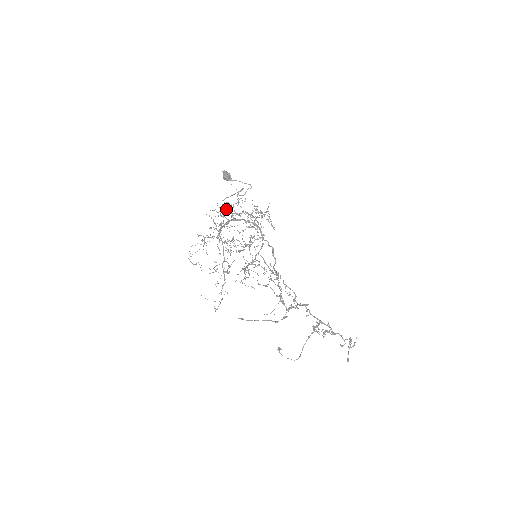
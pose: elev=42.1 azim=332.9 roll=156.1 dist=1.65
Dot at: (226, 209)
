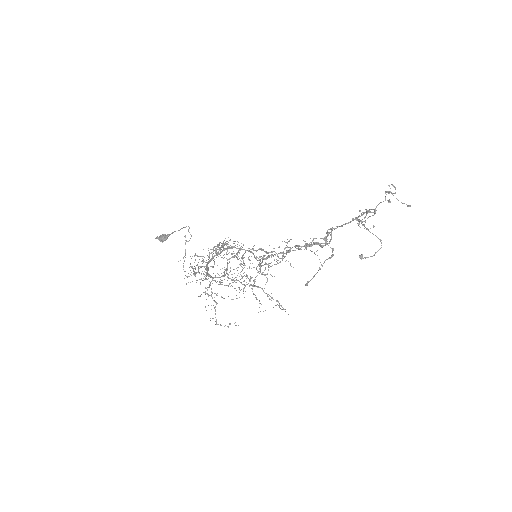
Dot at: (195, 269)
